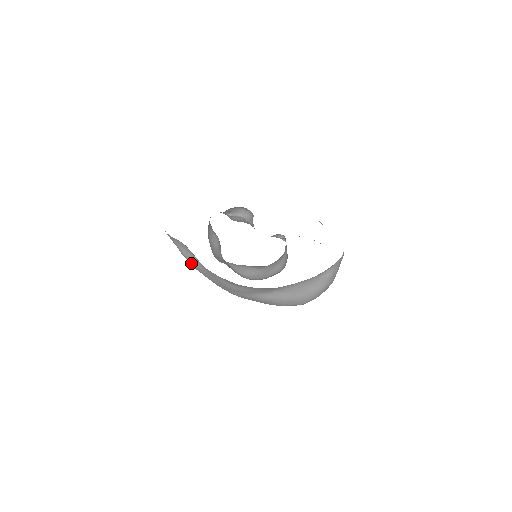
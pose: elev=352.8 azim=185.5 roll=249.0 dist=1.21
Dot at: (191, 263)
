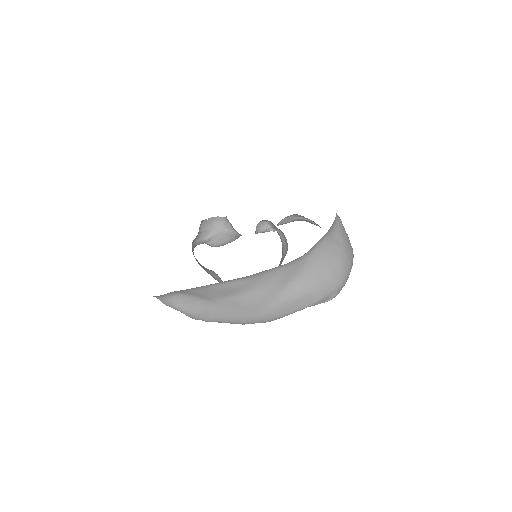
Dot at: (204, 317)
